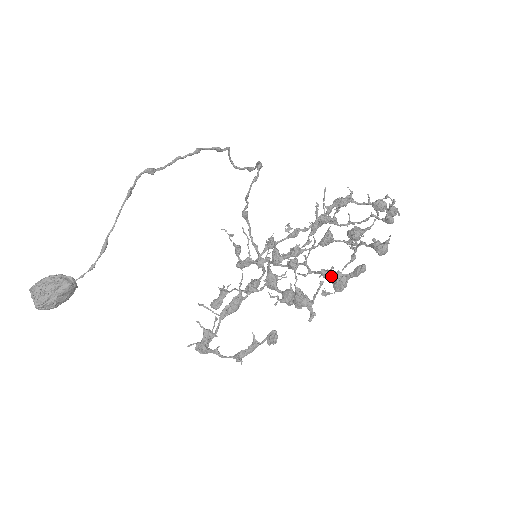
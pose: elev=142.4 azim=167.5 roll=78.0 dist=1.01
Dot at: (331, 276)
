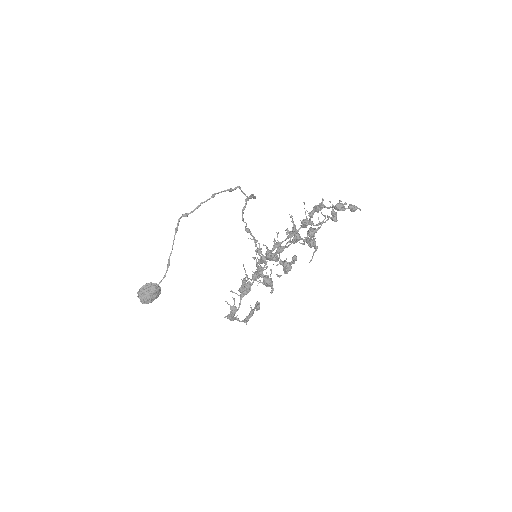
Dot at: (283, 265)
